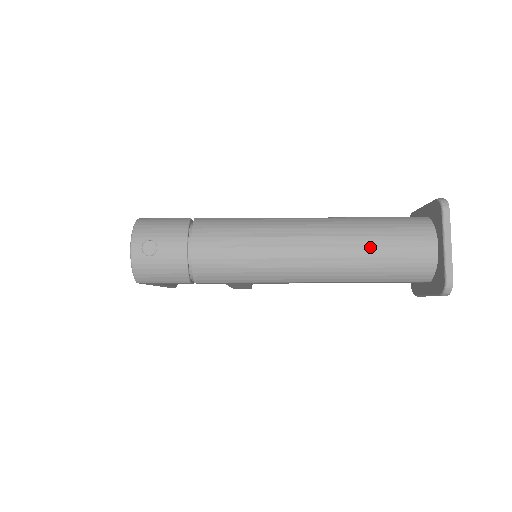
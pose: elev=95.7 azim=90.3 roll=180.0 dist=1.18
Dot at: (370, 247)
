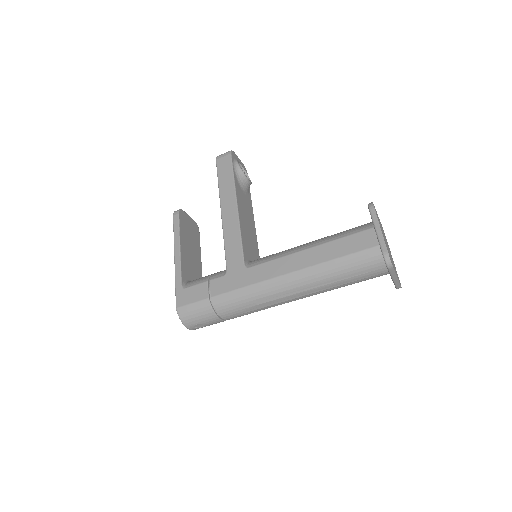
Dot at: (339, 286)
